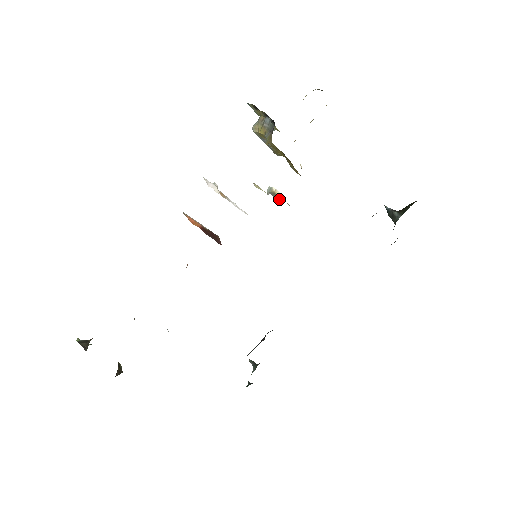
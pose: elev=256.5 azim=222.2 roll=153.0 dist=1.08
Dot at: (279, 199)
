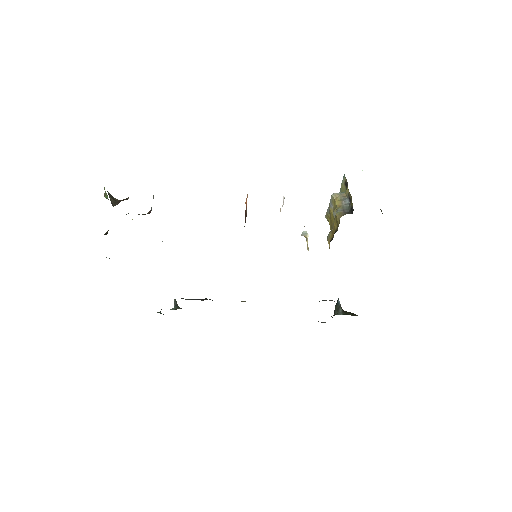
Dot at: (307, 247)
